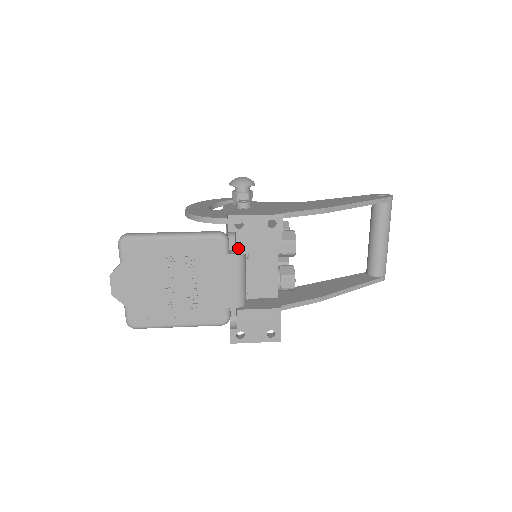
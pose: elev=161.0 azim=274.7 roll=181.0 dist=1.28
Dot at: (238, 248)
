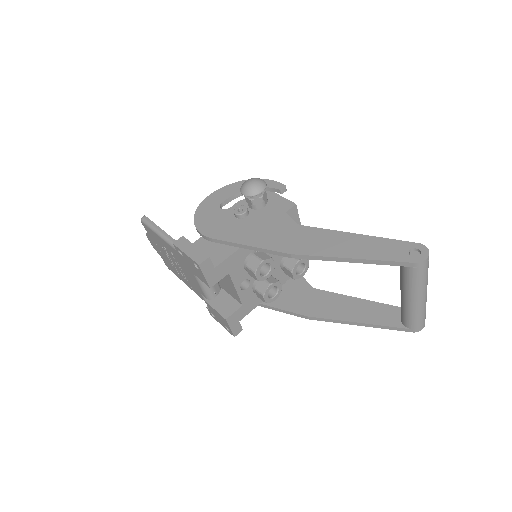
Dot at: (187, 266)
